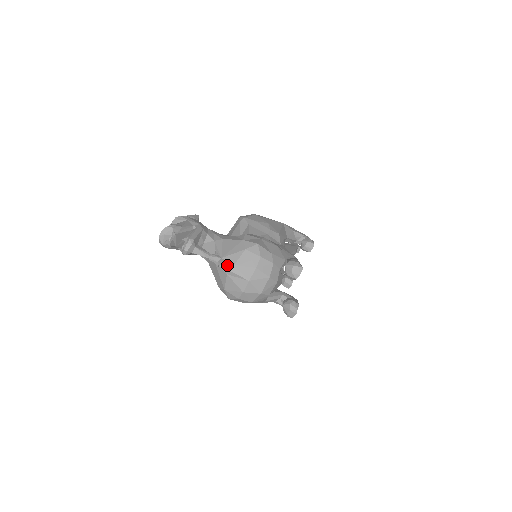
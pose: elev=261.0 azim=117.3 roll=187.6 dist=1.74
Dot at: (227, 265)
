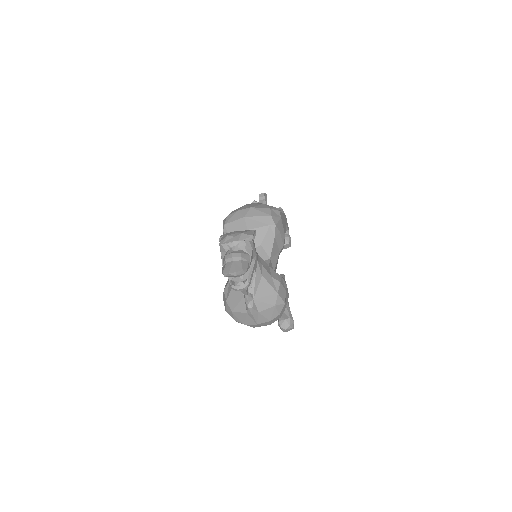
Dot at: (254, 311)
